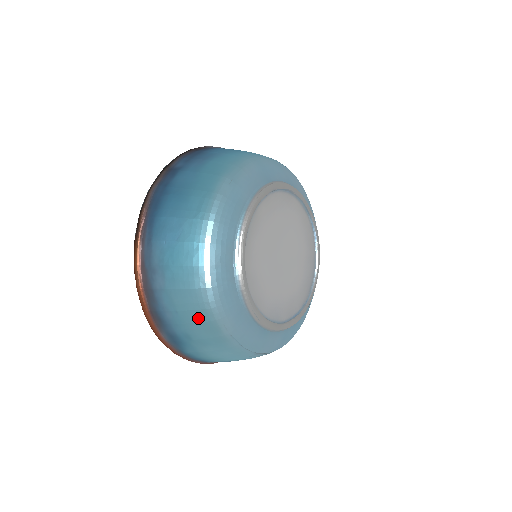
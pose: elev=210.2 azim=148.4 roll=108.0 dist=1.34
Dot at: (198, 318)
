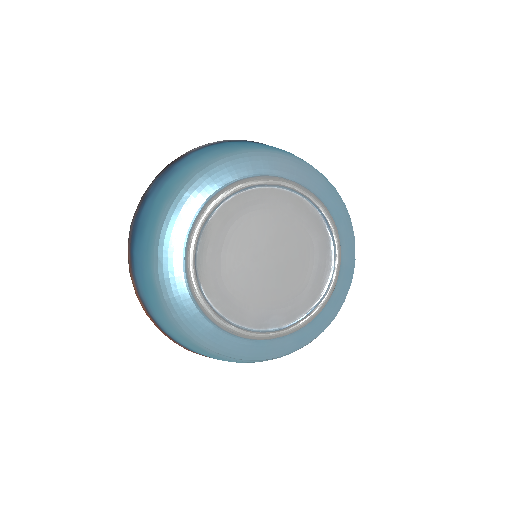
Dot at: (183, 340)
